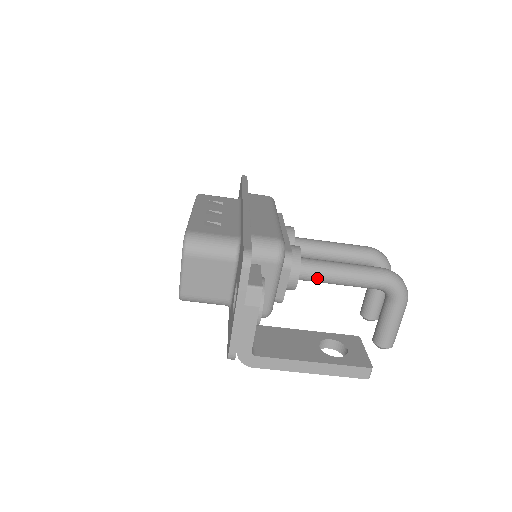
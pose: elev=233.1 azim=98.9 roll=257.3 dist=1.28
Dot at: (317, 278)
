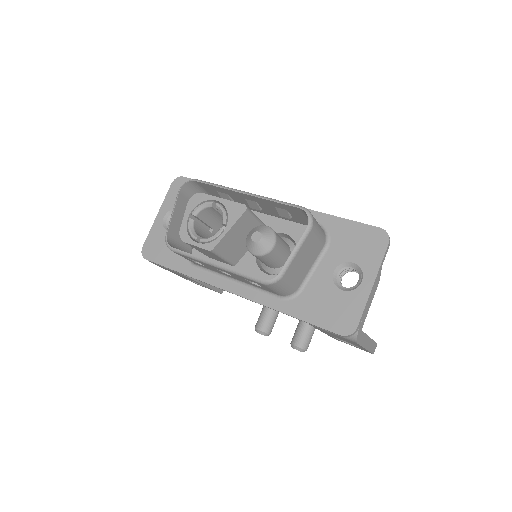
Dot at: occluded
